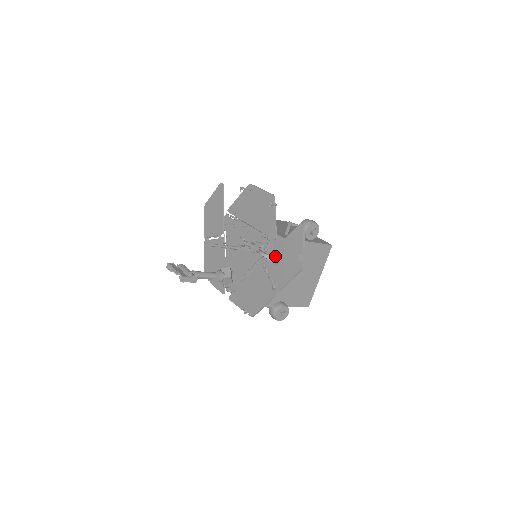
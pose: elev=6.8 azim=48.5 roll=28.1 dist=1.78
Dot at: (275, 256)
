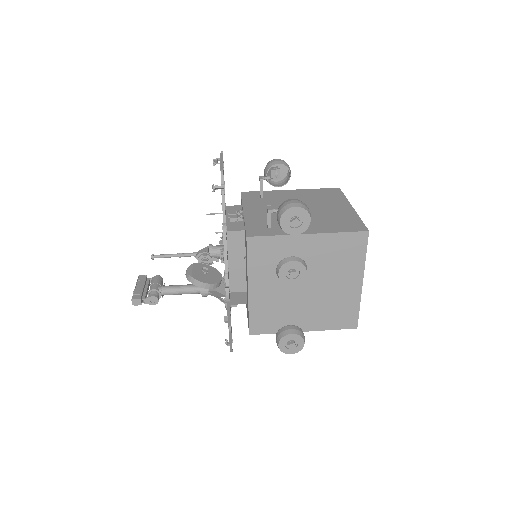
Dot at: occluded
